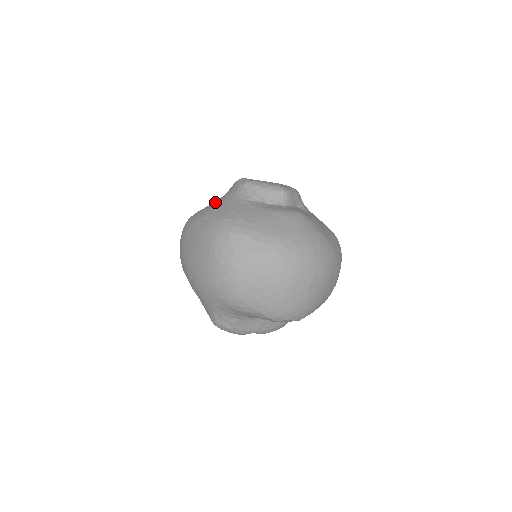
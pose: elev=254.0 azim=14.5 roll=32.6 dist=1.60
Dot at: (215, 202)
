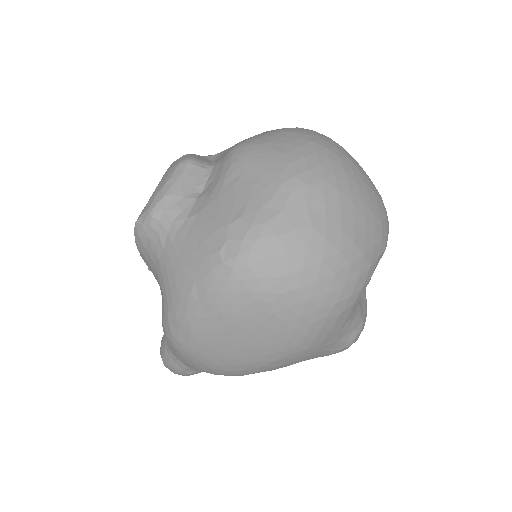
Dot at: (165, 277)
